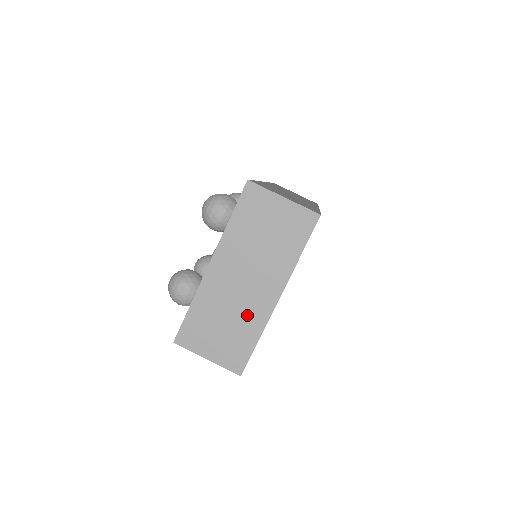
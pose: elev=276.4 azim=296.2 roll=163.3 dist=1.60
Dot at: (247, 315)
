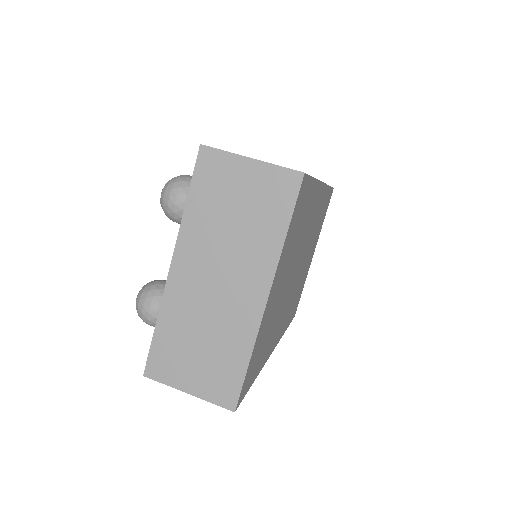
Dot at: (229, 327)
